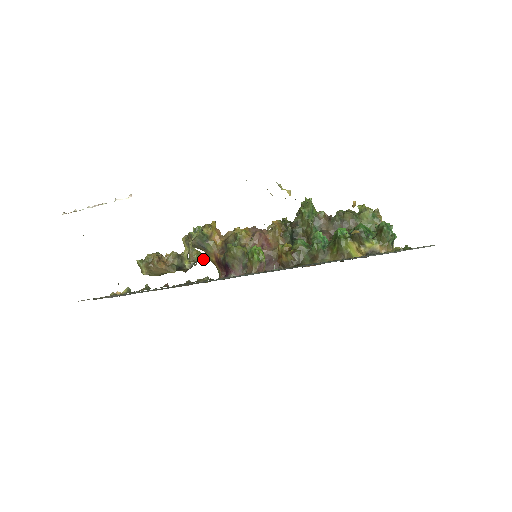
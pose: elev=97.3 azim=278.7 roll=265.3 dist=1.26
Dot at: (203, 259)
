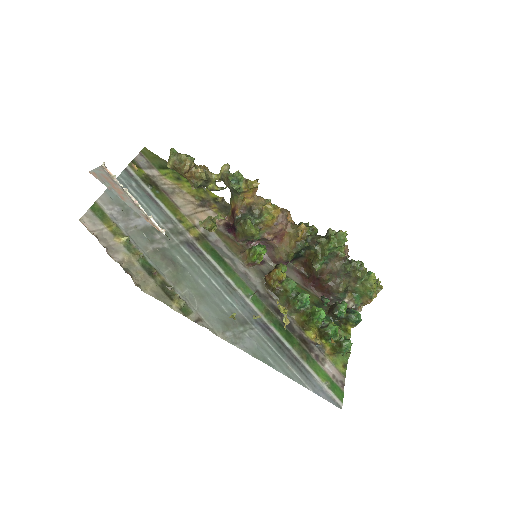
Dot at: occluded
